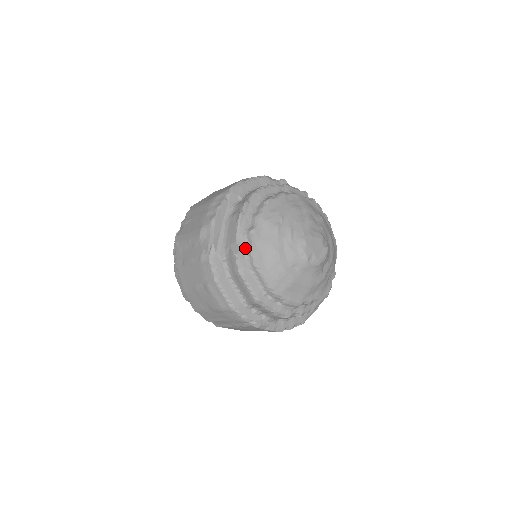
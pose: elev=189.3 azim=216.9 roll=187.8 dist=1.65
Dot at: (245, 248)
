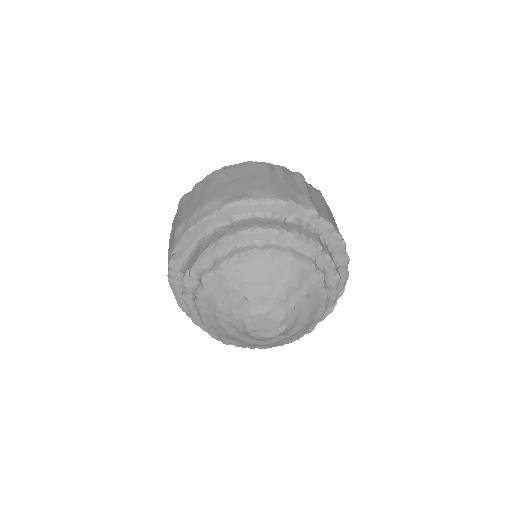
Dot at: (196, 282)
